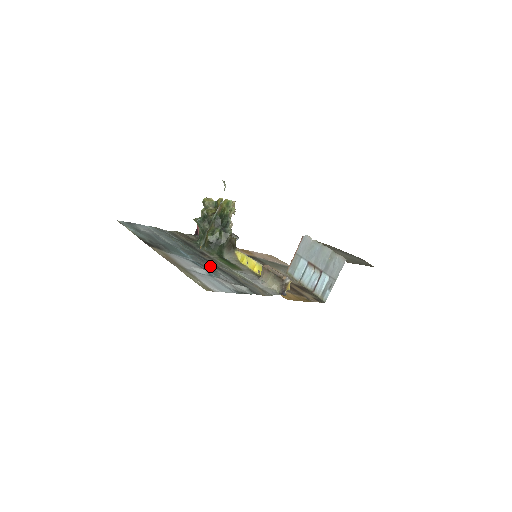
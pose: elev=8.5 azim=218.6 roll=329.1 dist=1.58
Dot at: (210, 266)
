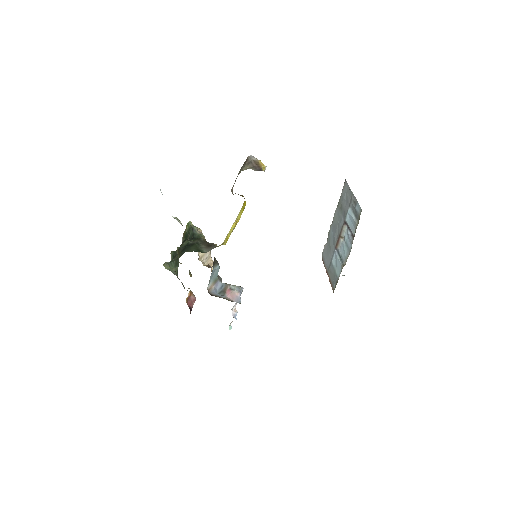
Dot at: occluded
